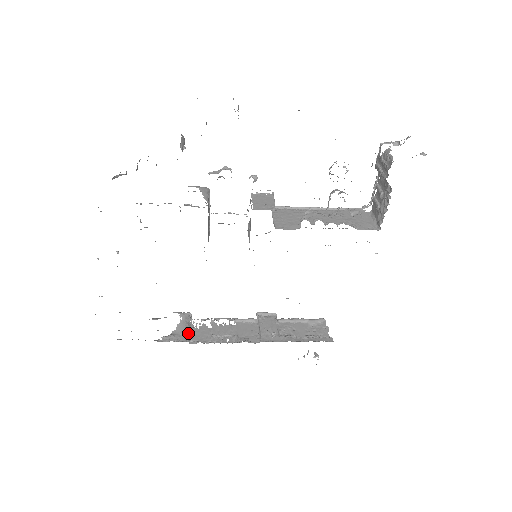
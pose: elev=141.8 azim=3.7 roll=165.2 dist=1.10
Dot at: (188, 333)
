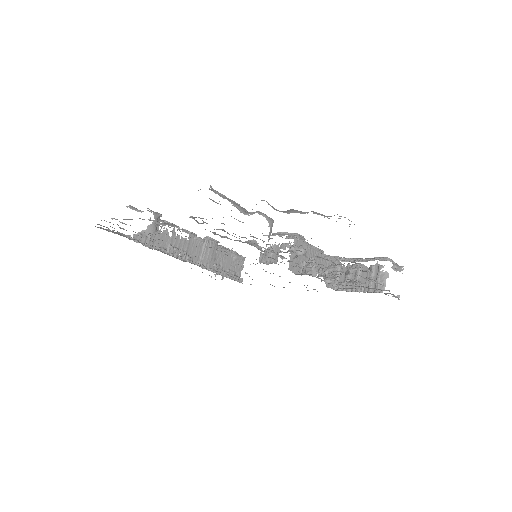
Dot at: (154, 238)
